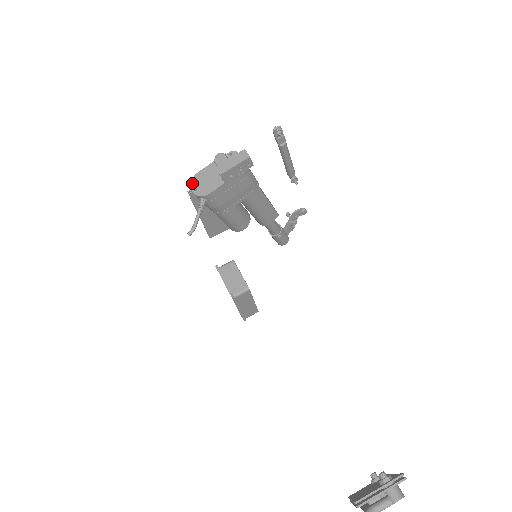
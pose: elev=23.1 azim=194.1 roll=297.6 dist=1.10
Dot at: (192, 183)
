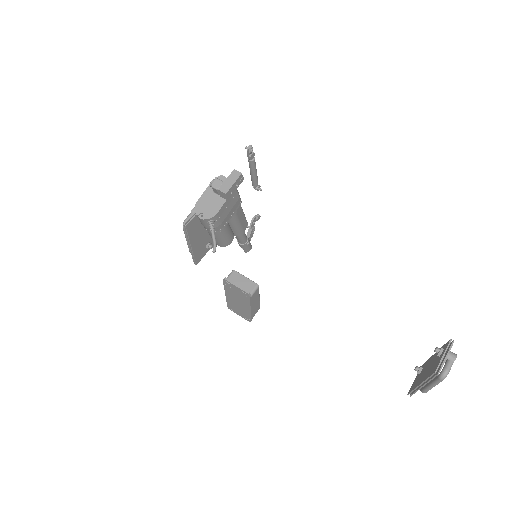
Dot at: (196, 212)
